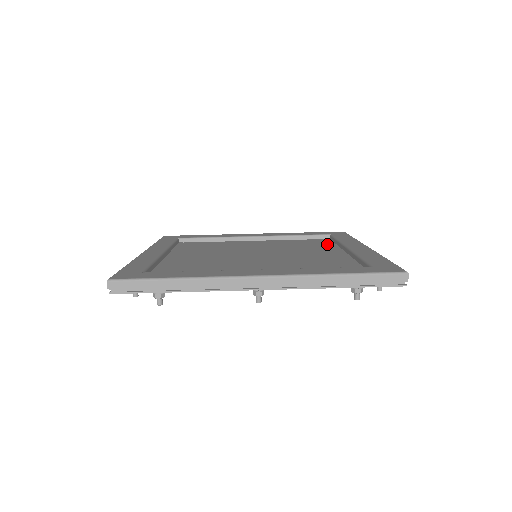
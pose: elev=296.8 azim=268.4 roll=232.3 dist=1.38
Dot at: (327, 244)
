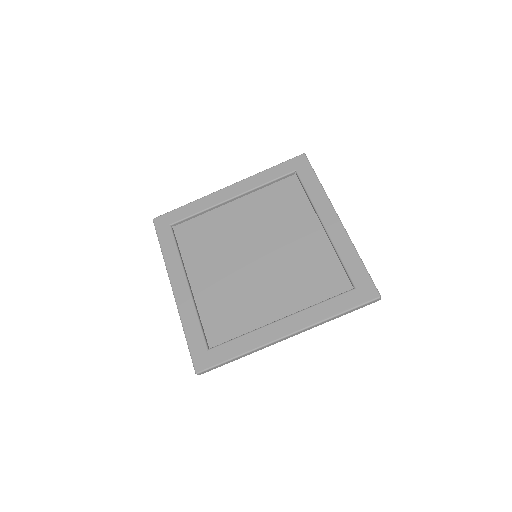
Dot at: (300, 199)
